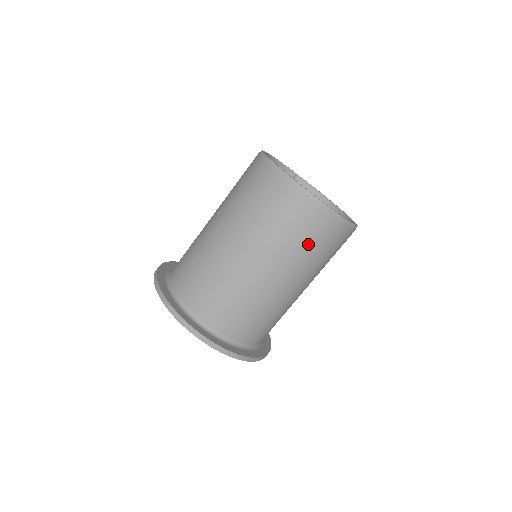
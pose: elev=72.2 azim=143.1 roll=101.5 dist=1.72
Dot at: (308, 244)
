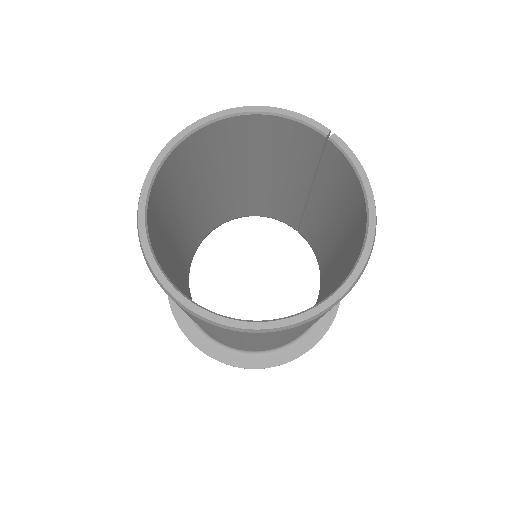
Dot at: occluded
